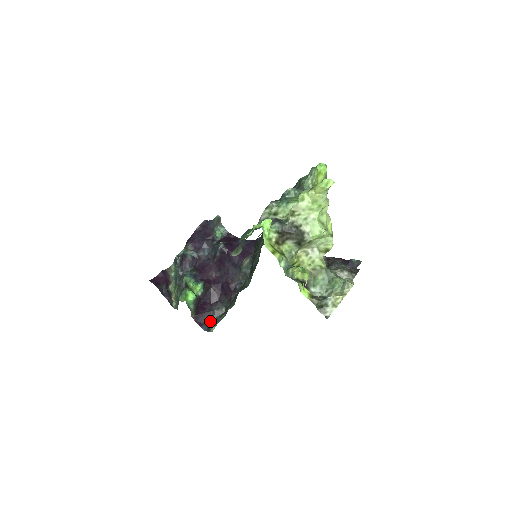
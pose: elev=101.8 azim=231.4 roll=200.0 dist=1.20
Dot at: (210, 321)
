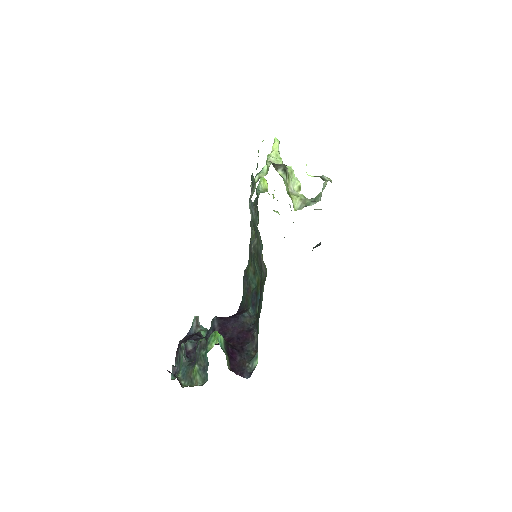
Dot at: (248, 366)
